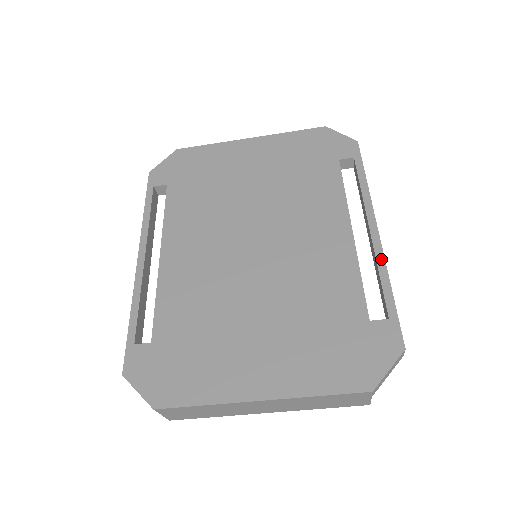
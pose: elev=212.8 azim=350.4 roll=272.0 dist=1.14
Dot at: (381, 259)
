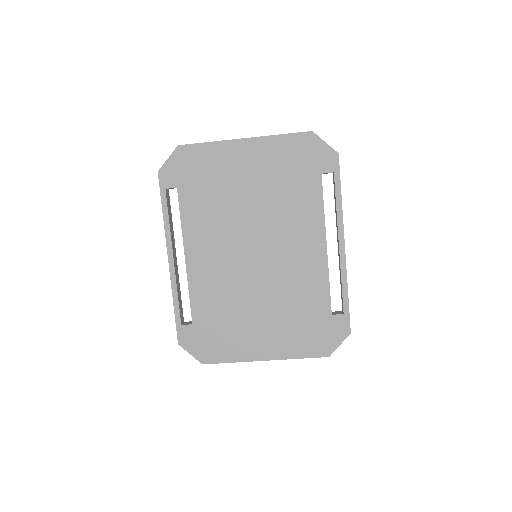
Dot at: (344, 271)
